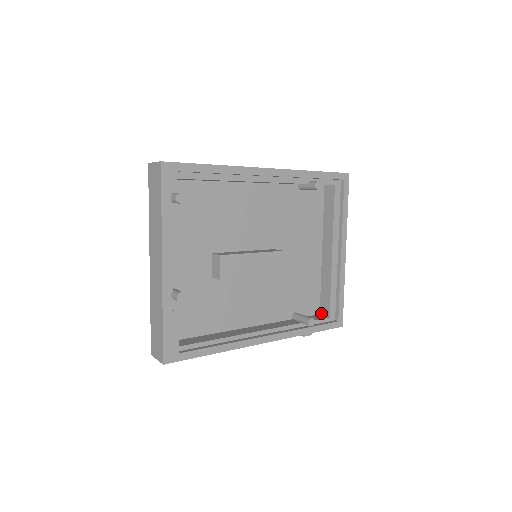
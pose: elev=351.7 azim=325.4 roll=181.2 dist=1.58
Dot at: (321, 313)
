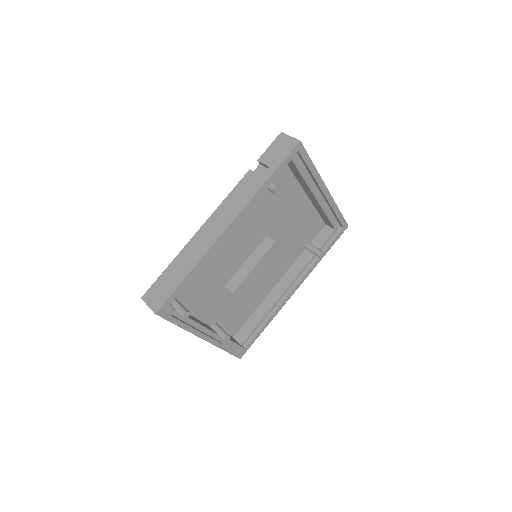
Dot at: (326, 225)
